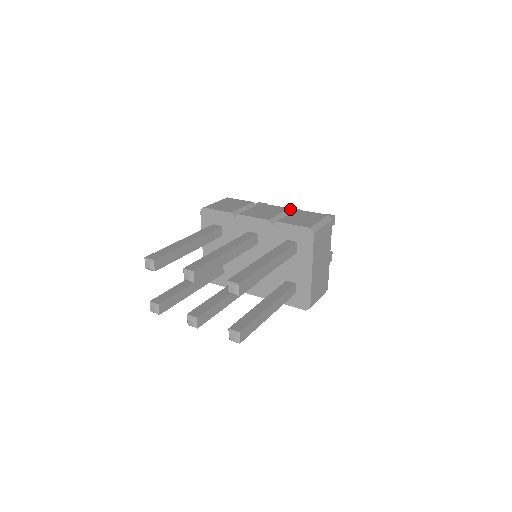
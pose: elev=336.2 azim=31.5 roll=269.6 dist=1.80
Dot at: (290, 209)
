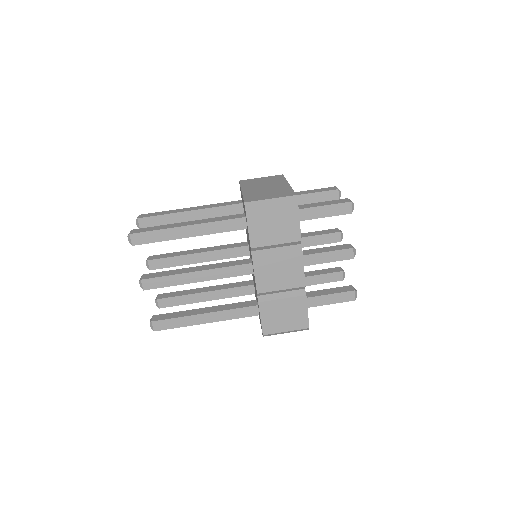
Dot at: occluded
